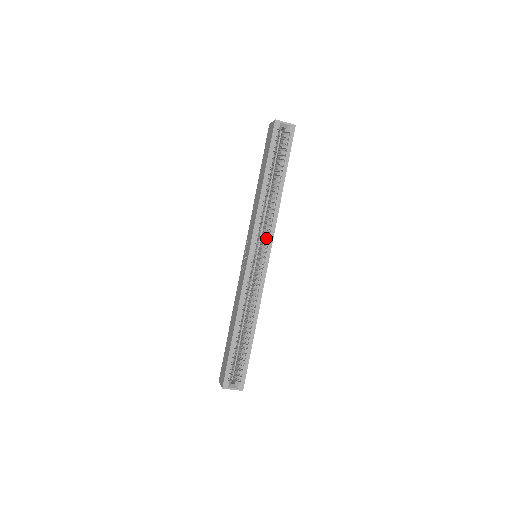
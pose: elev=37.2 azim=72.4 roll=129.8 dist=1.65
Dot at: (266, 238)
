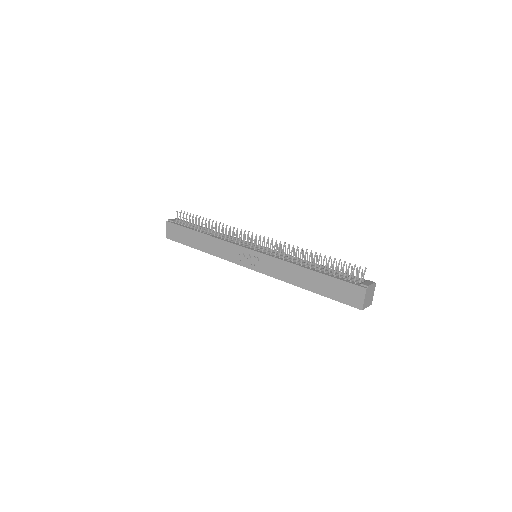
Dot at: occluded
